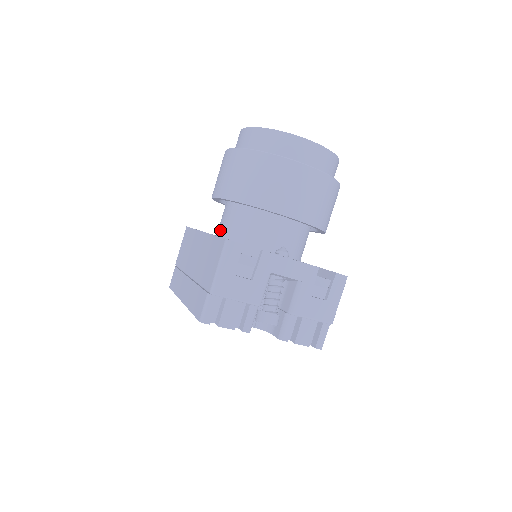
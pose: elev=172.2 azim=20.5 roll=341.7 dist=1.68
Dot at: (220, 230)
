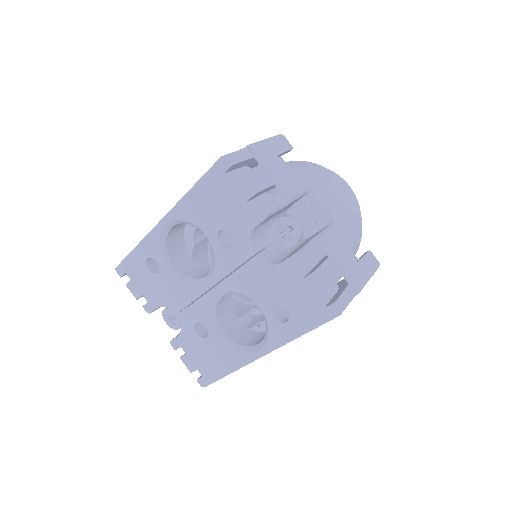
Dot at: occluded
